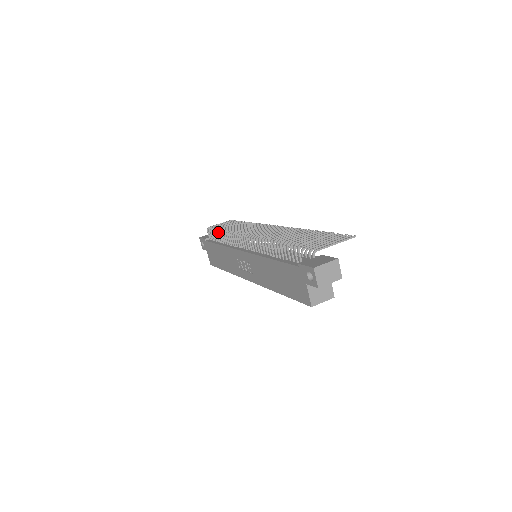
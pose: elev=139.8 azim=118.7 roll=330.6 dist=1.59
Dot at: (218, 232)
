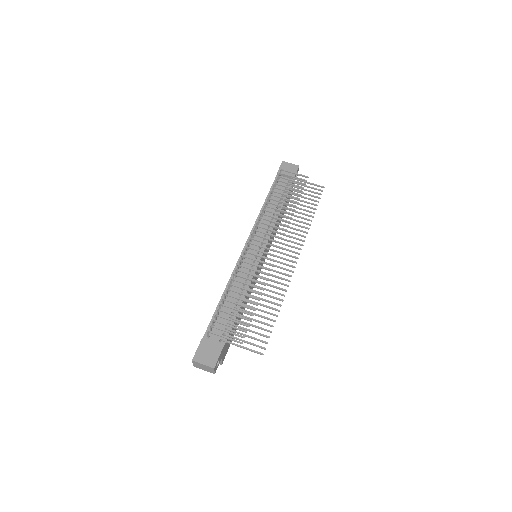
Dot at: (269, 195)
